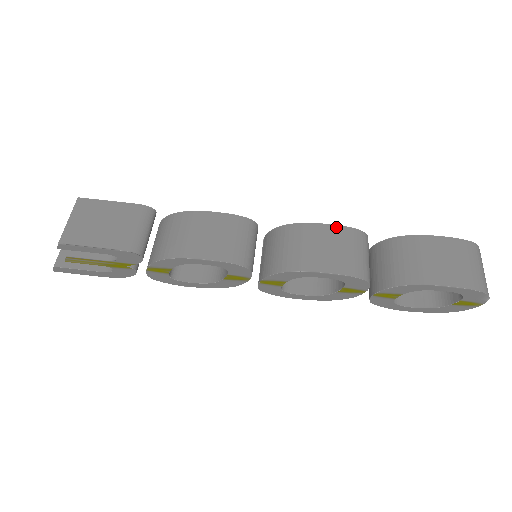
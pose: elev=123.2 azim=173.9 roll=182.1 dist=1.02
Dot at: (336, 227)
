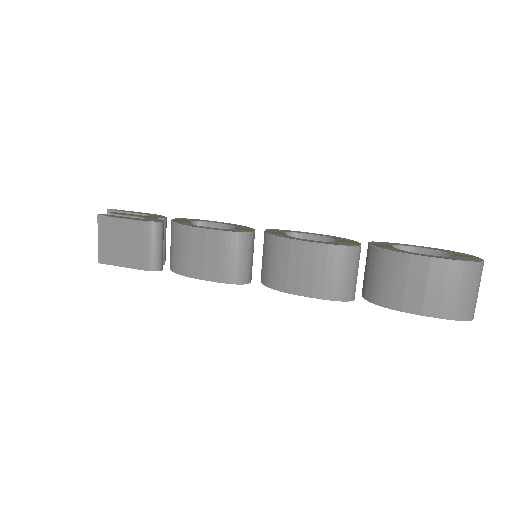
Dot at: (322, 246)
